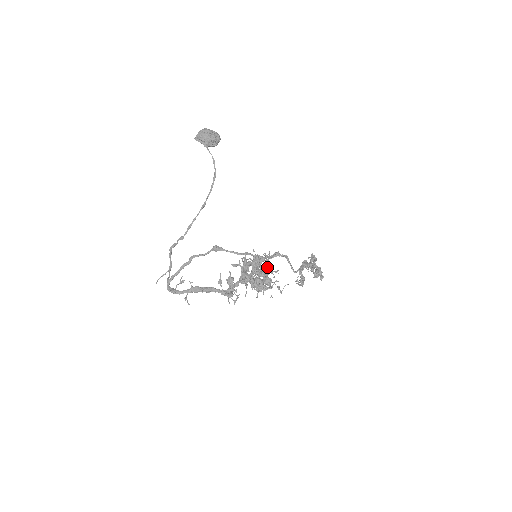
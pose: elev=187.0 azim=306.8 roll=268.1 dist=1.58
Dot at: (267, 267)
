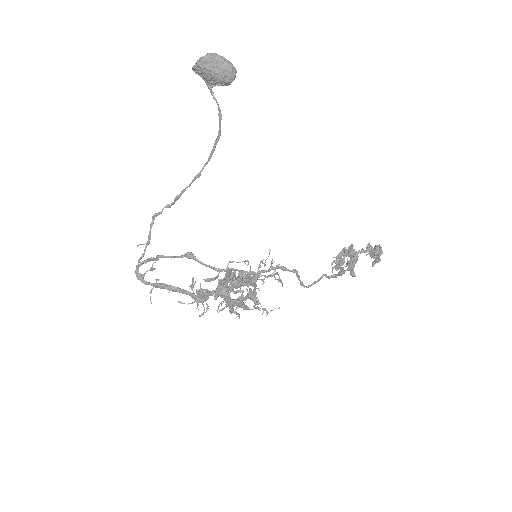
Dot at: (255, 286)
